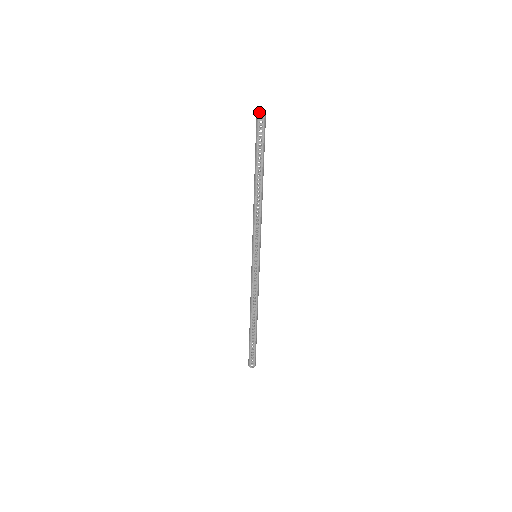
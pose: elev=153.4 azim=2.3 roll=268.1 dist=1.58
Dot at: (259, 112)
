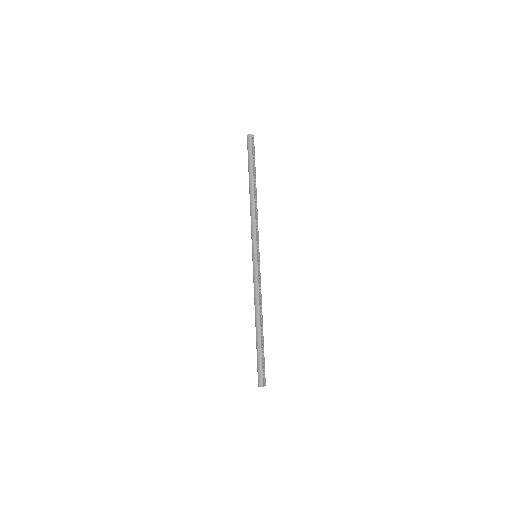
Dot at: (252, 135)
